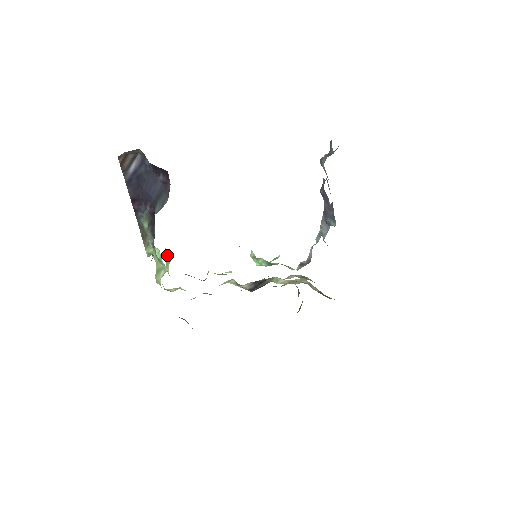
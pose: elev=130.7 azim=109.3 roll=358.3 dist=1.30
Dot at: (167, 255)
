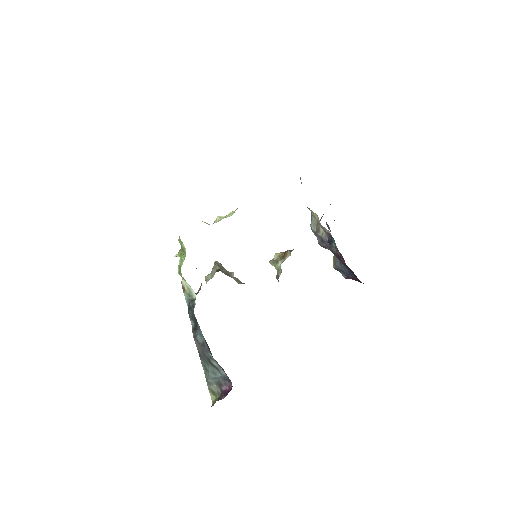
Dot at: (180, 240)
